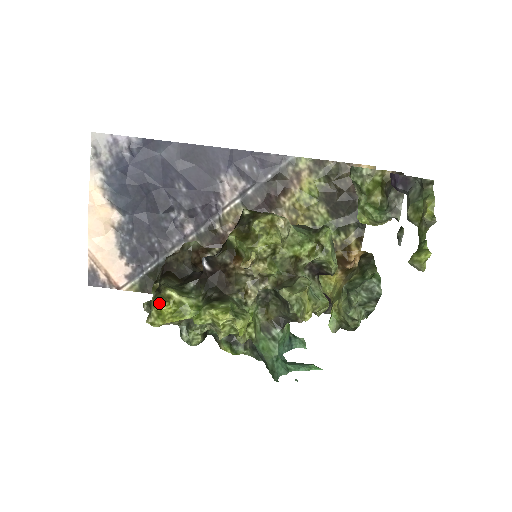
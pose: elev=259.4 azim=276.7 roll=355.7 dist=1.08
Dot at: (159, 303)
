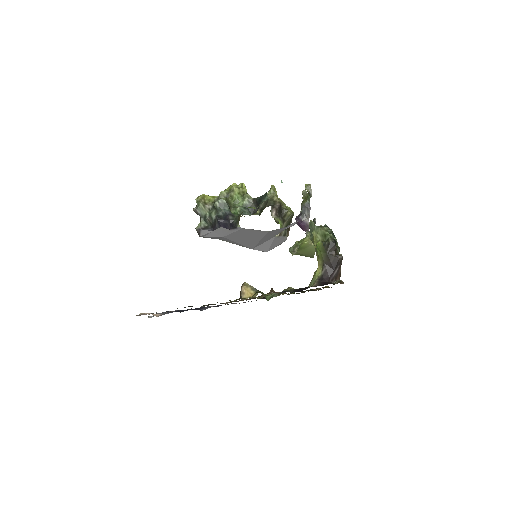
Dot at: occluded
